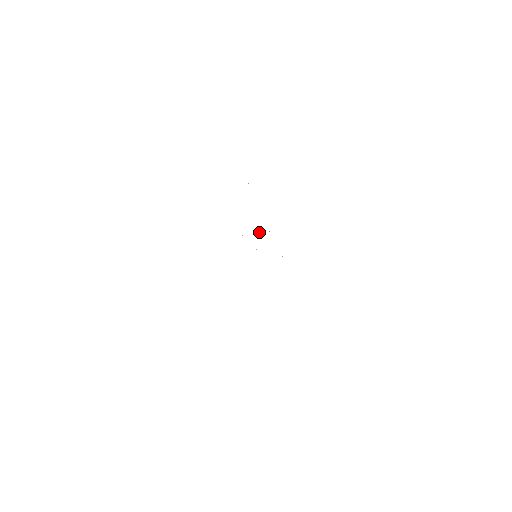
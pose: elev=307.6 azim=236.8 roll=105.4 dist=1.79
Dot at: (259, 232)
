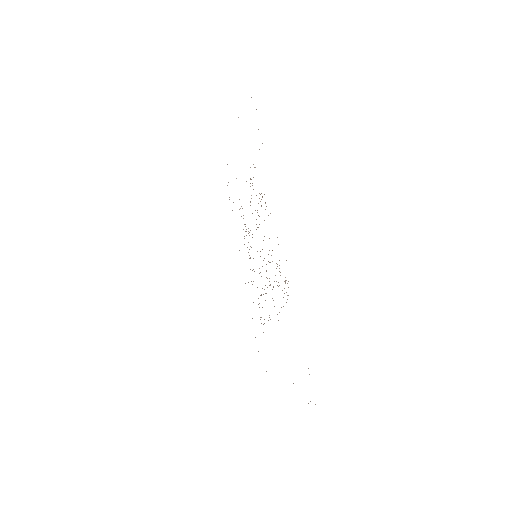
Dot at: occluded
